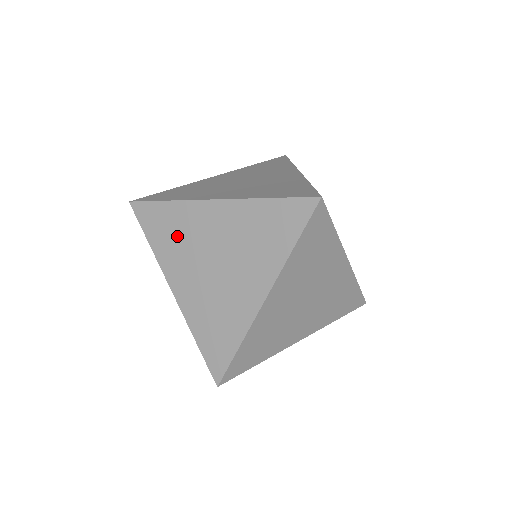
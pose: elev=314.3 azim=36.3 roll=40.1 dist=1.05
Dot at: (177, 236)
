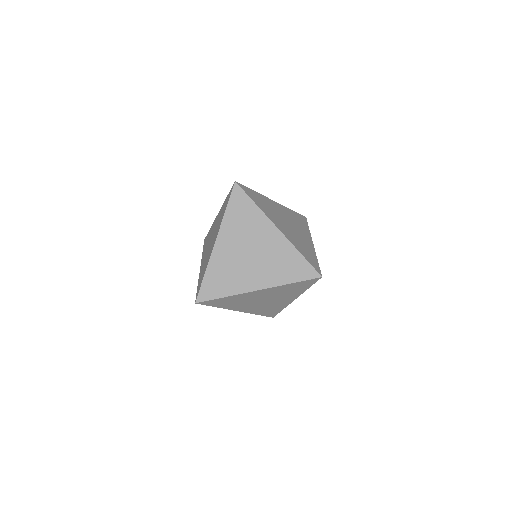
Dot at: (227, 275)
